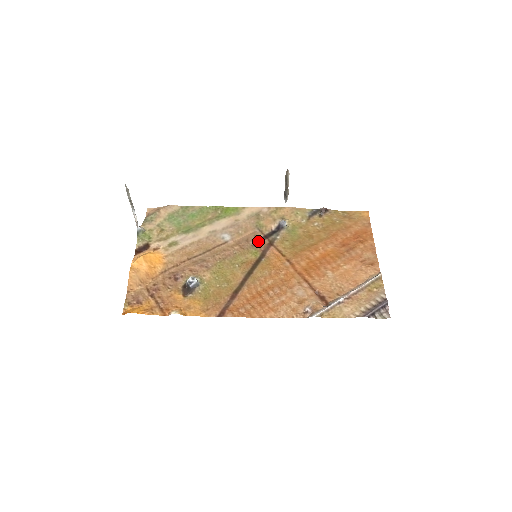
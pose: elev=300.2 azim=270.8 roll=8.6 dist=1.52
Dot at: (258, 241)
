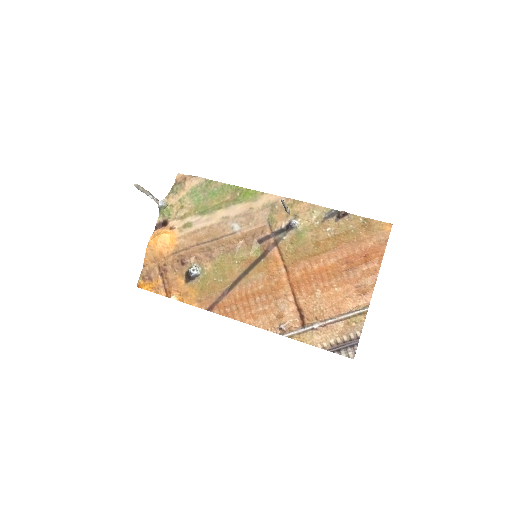
Dot at: (263, 239)
